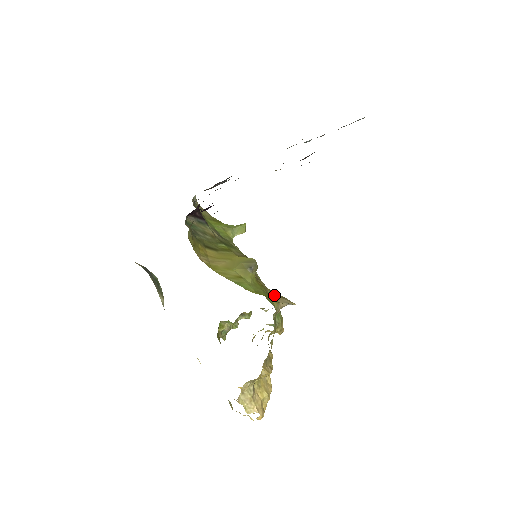
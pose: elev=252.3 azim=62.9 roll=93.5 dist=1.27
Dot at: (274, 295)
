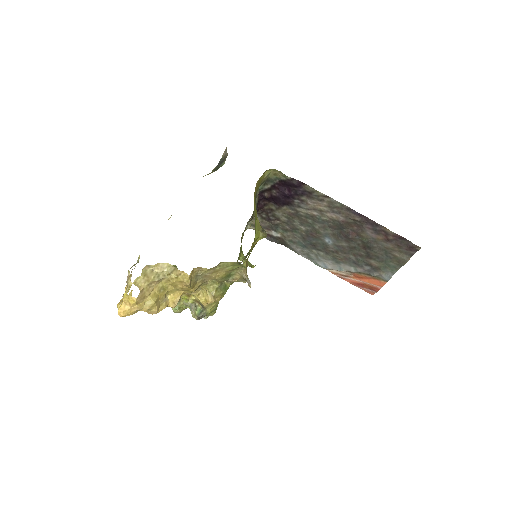
Dot at: (247, 266)
